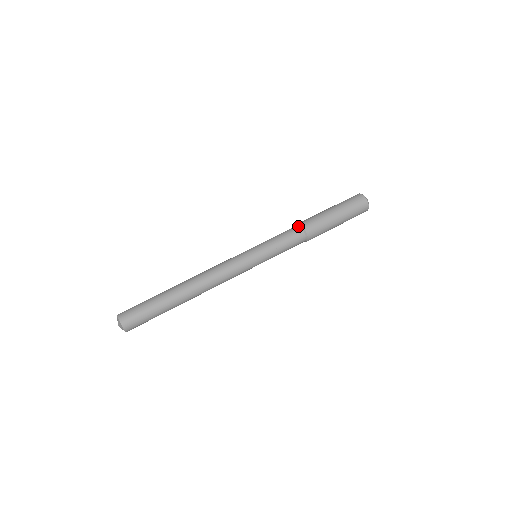
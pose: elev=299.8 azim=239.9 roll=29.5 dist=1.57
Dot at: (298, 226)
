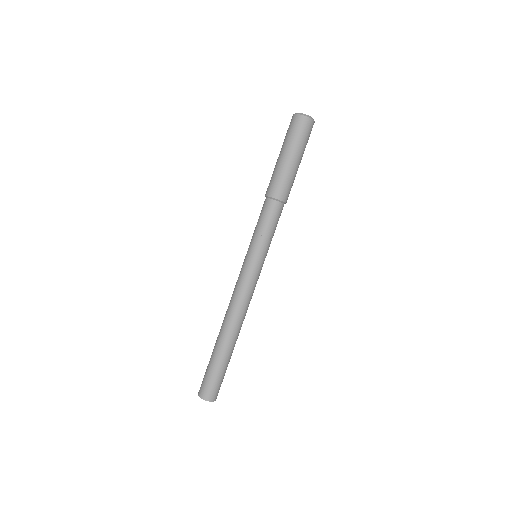
Dot at: (279, 203)
